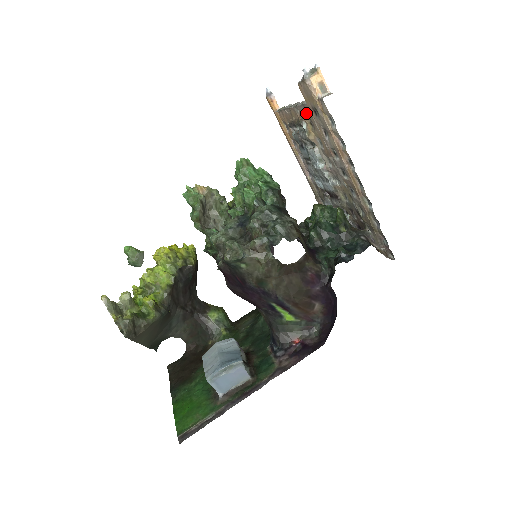
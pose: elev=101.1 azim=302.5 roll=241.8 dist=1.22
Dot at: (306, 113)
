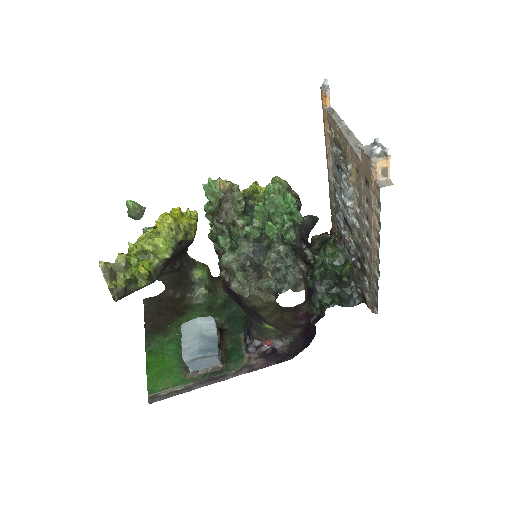
Dot at: (357, 162)
